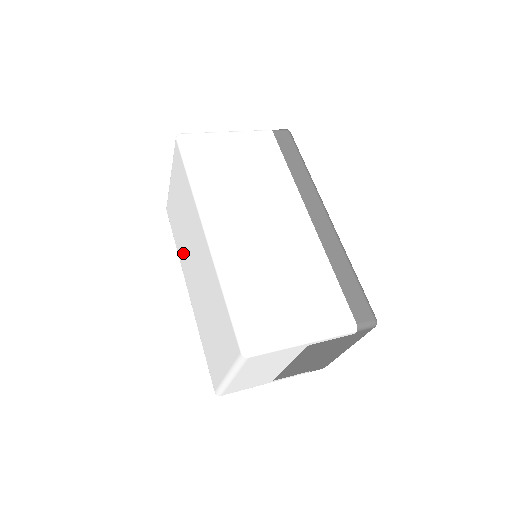
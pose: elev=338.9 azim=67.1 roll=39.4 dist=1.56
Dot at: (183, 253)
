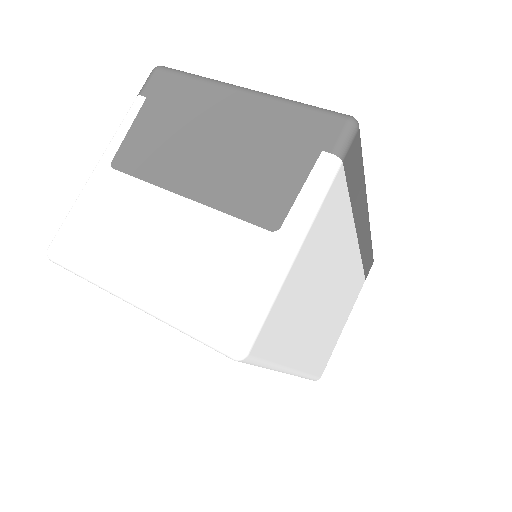
Dot at: occluded
